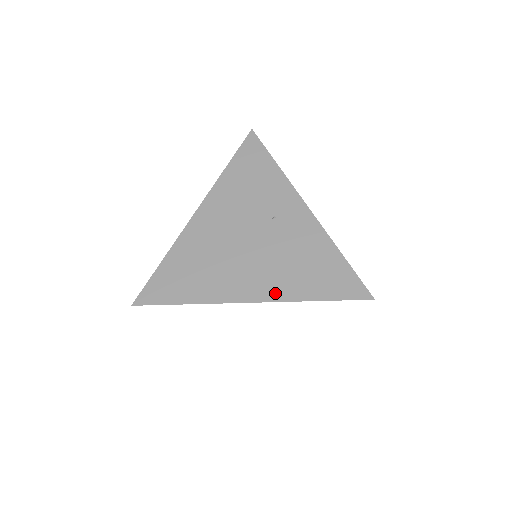
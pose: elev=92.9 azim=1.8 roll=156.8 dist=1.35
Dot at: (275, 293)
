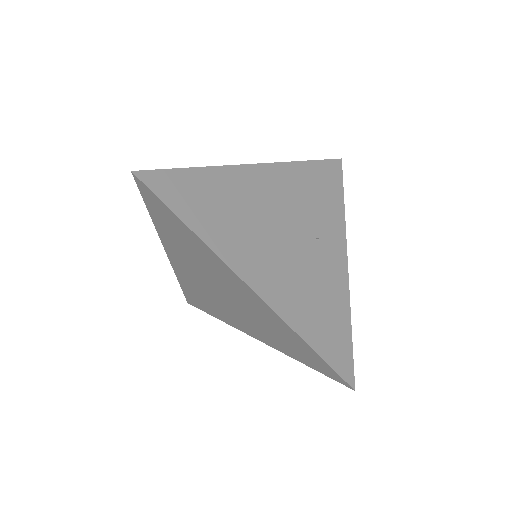
Dot at: (278, 302)
